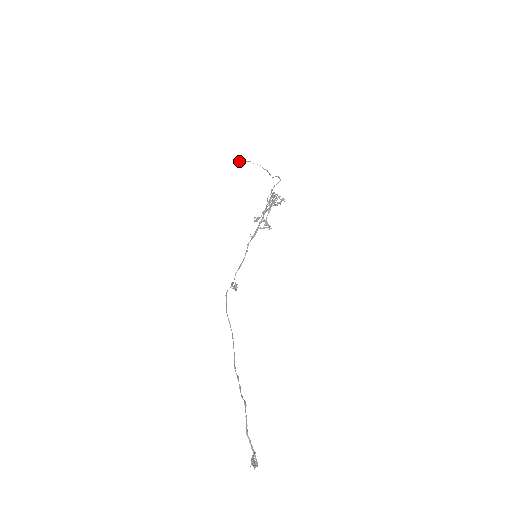
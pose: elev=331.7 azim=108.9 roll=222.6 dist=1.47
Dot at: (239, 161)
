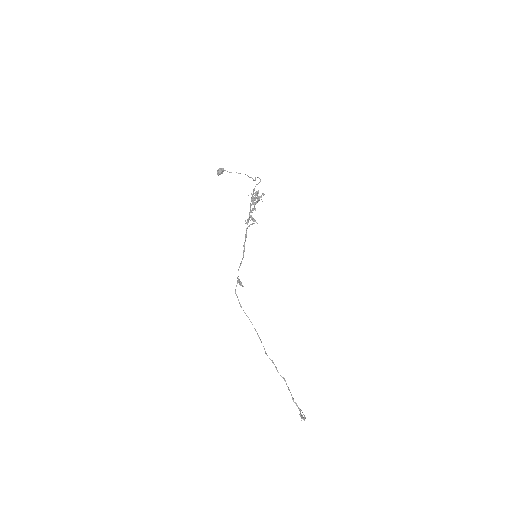
Dot at: (222, 171)
